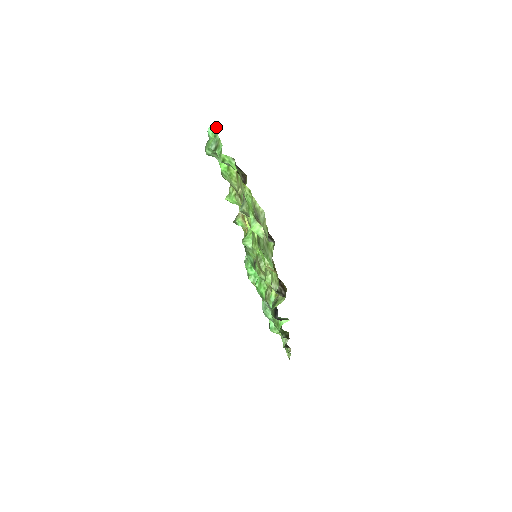
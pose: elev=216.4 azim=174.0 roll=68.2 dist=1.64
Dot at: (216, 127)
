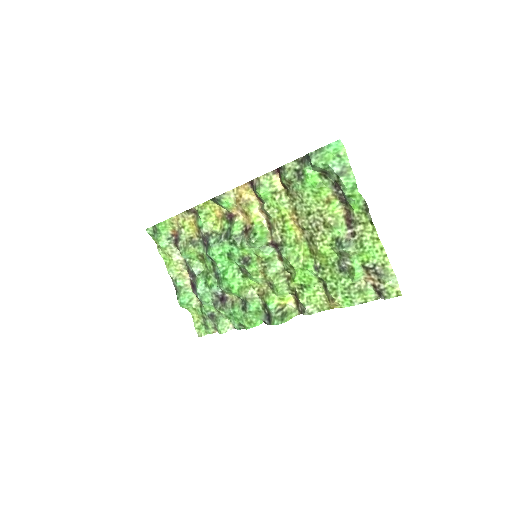
Dot at: (343, 146)
